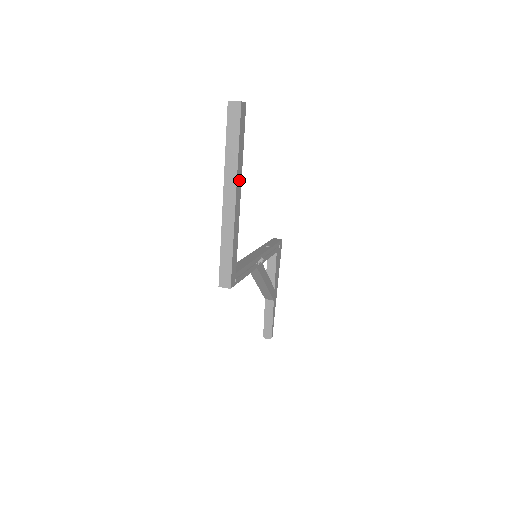
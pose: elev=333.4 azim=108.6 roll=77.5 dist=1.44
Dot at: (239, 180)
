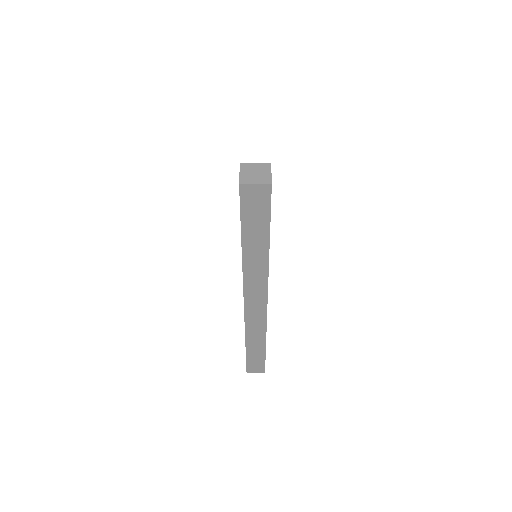
Dot at: occluded
